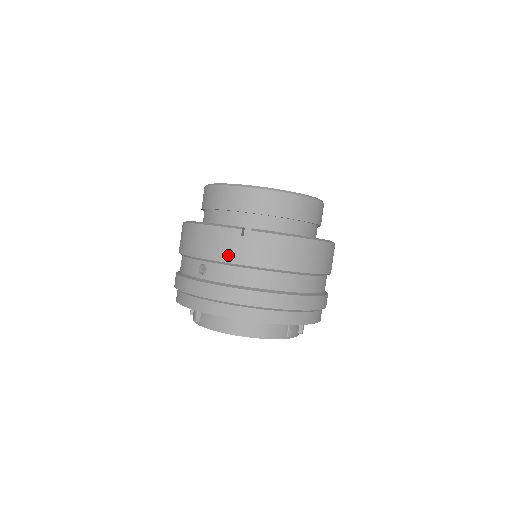
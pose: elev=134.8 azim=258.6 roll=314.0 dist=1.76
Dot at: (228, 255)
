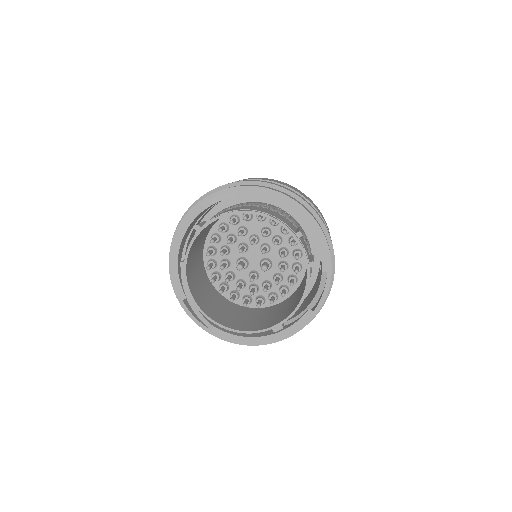
Dot at: occluded
